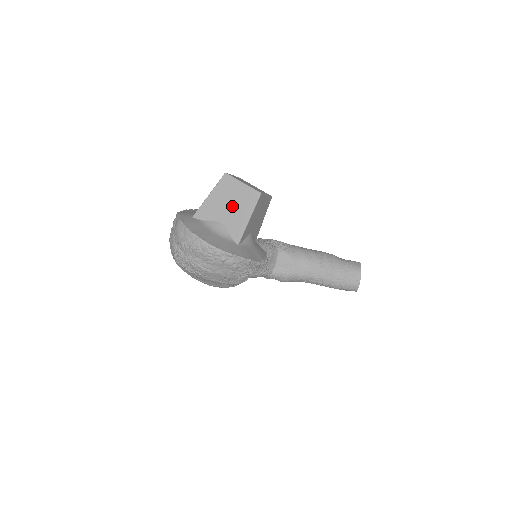
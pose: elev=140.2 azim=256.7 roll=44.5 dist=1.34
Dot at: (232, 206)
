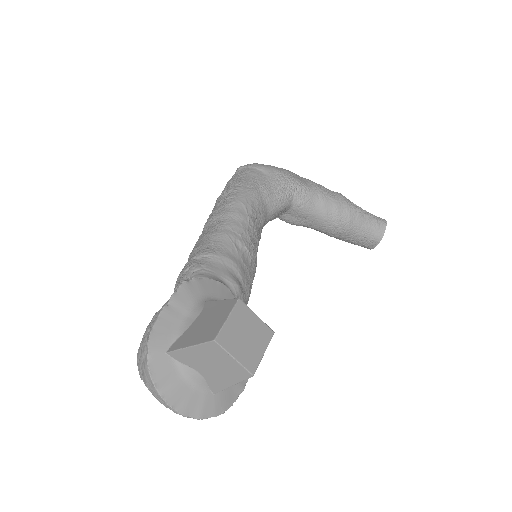
Dot at: (215, 368)
